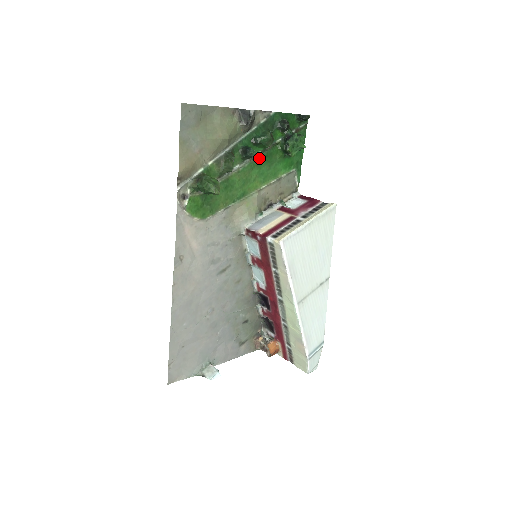
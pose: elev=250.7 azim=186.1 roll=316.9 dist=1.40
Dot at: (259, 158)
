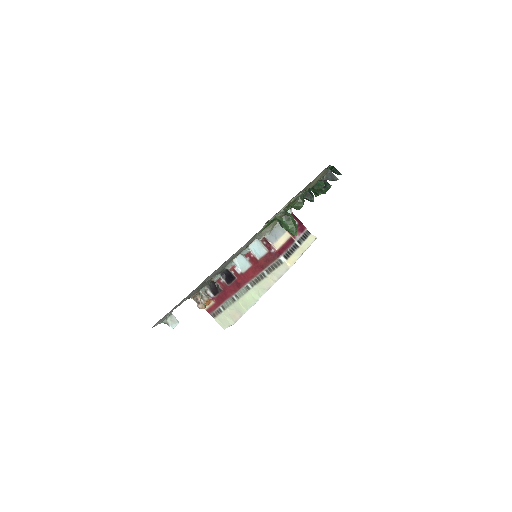
Dot at: occluded
